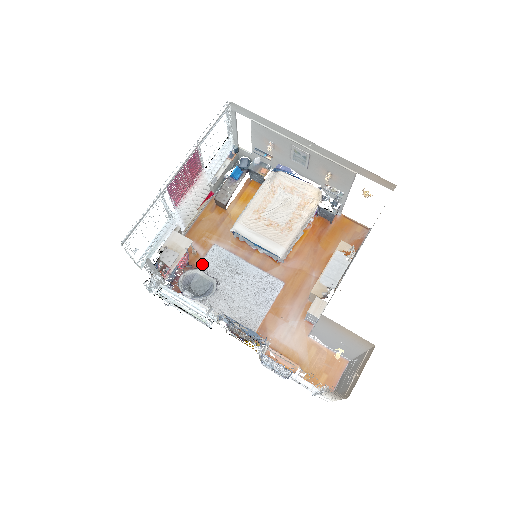
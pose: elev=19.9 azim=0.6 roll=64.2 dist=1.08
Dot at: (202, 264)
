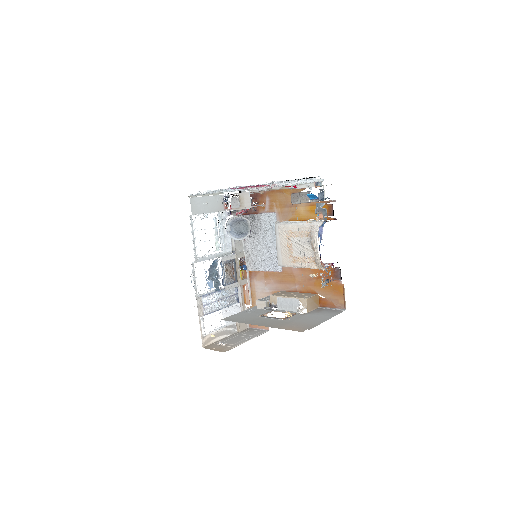
Dot at: (261, 215)
